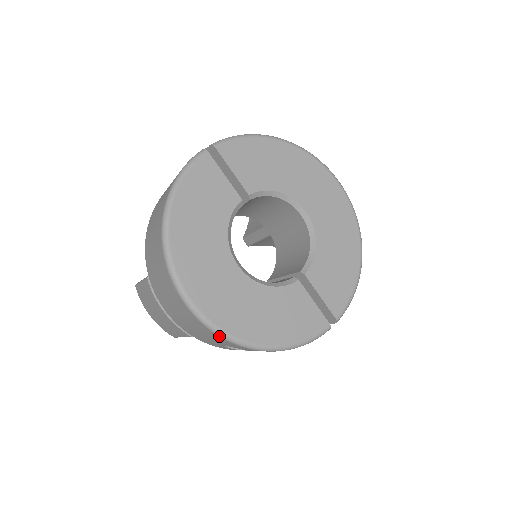
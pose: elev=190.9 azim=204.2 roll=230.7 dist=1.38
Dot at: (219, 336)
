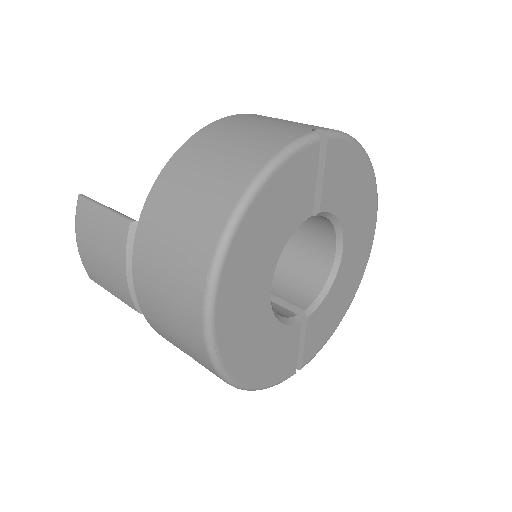
Dot at: (212, 364)
